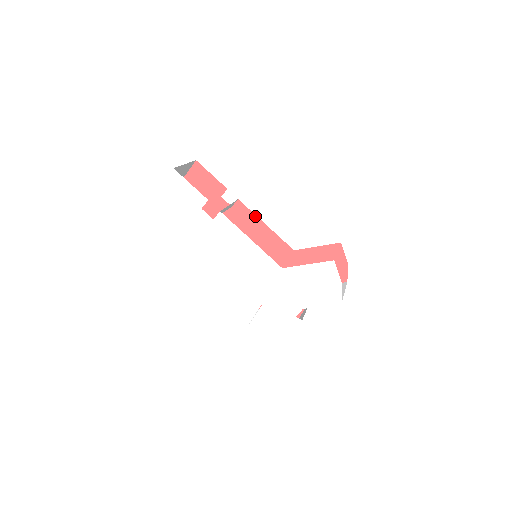
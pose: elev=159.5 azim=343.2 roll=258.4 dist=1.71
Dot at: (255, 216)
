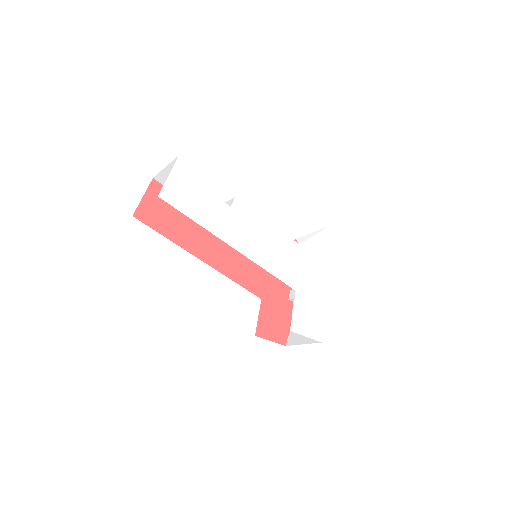
Dot at: occluded
